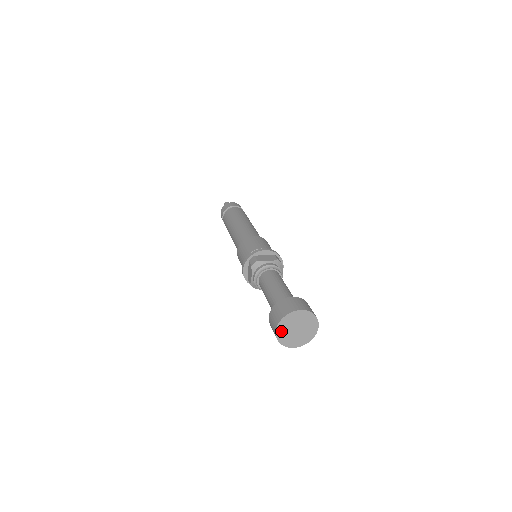
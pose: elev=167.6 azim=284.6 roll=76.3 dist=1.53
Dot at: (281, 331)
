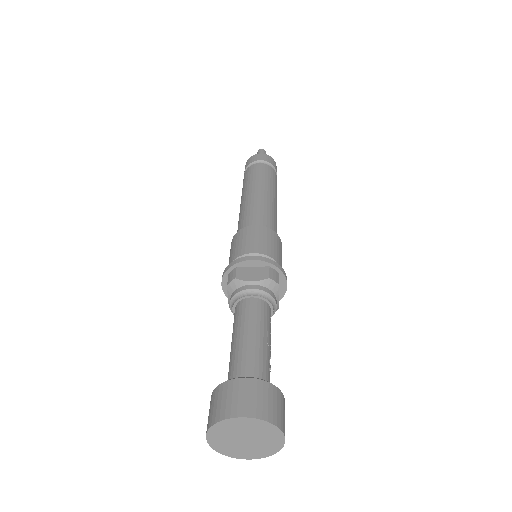
Dot at: (216, 439)
